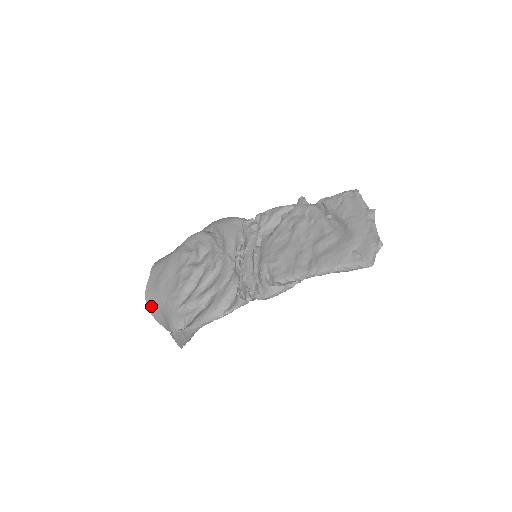
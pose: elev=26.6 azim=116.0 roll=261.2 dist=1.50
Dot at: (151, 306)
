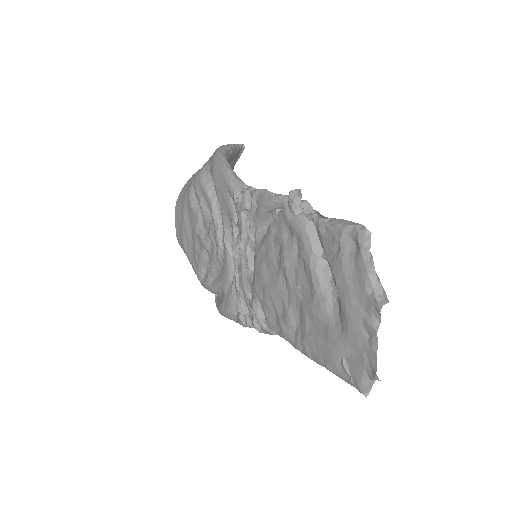
Dot at: occluded
